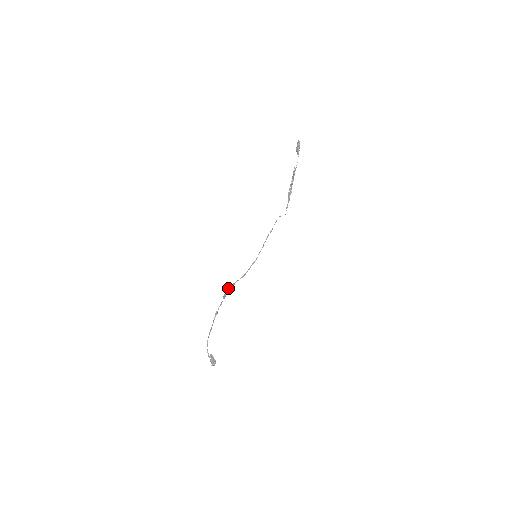
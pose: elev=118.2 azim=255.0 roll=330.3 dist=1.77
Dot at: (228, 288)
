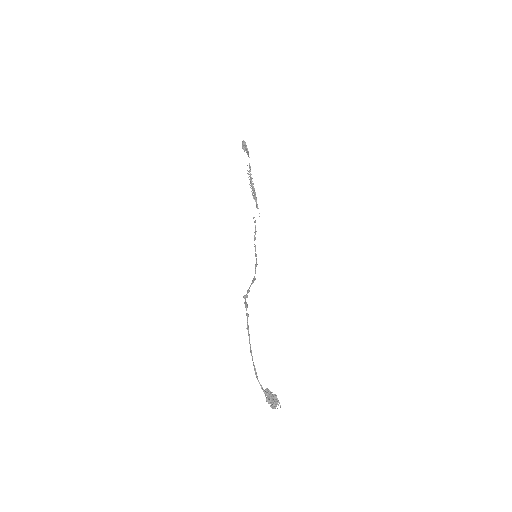
Dot at: (245, 296)
